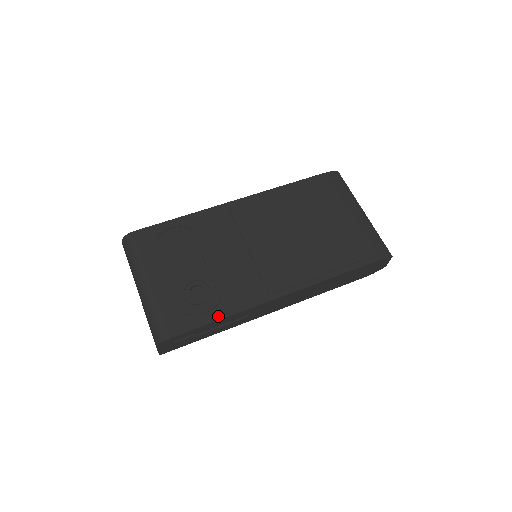
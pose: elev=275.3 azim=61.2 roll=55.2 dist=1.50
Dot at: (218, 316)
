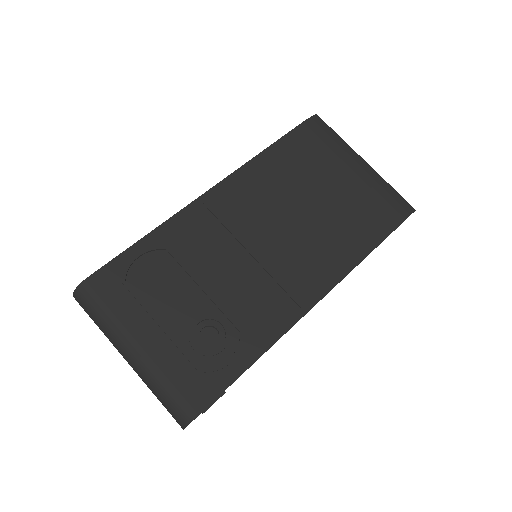
Dot at: (249, 360)
